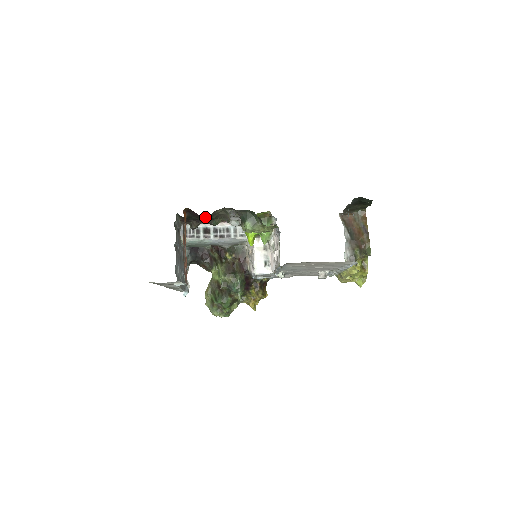
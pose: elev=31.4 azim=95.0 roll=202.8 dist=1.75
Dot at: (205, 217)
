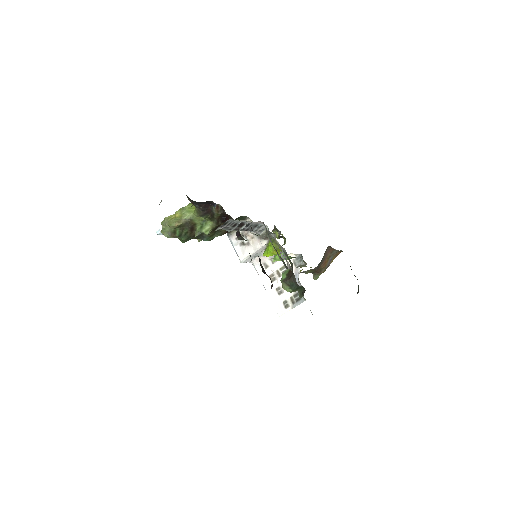
Dot at: occluded
